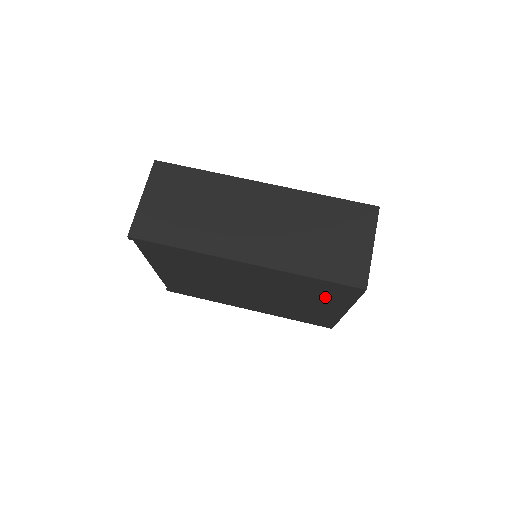
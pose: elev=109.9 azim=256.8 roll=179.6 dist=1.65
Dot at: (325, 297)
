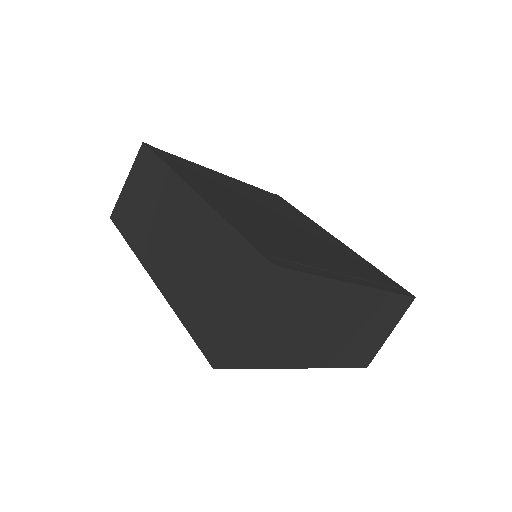
Dot at: occluded
